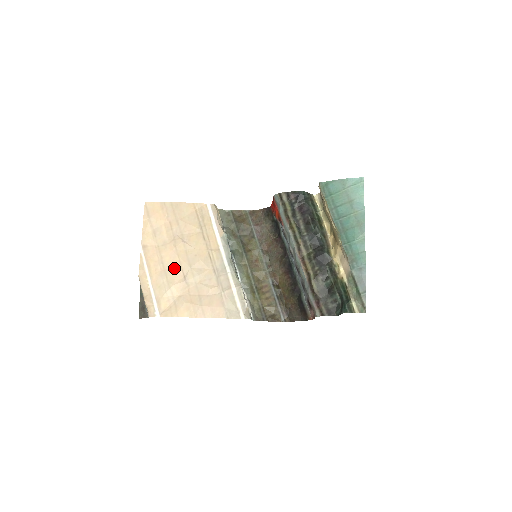
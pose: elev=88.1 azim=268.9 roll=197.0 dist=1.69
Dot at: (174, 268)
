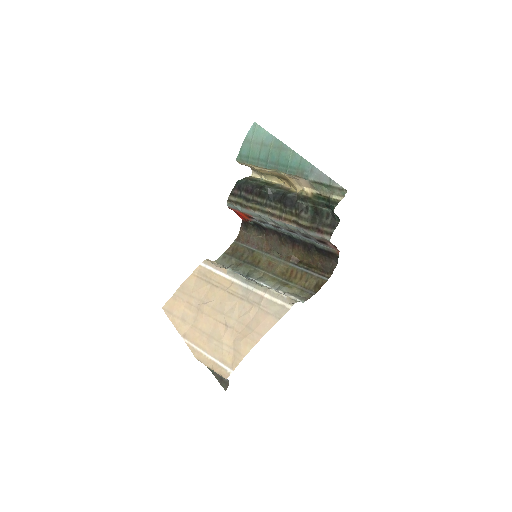
Dot at: (214, 327)
